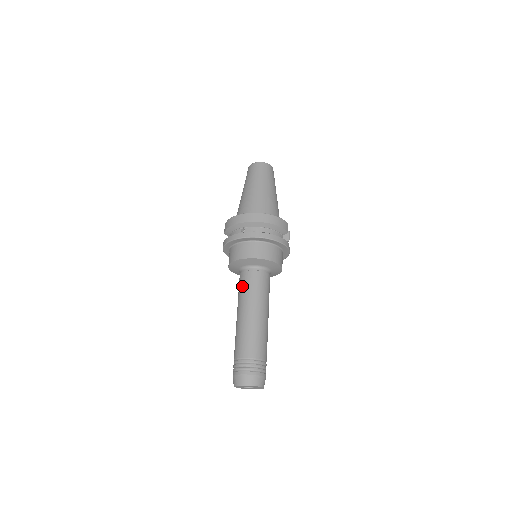
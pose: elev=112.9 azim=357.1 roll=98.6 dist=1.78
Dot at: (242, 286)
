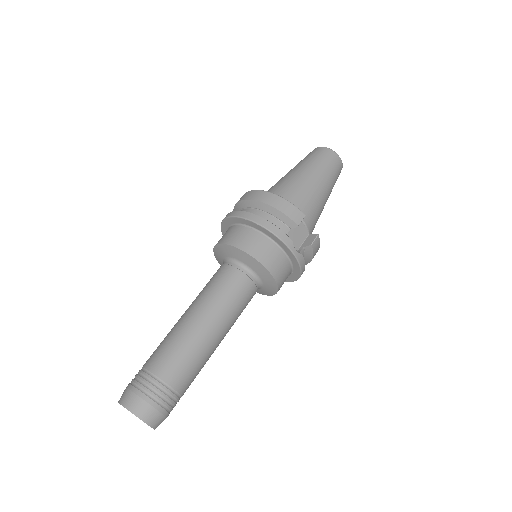
Dot at: occluded
